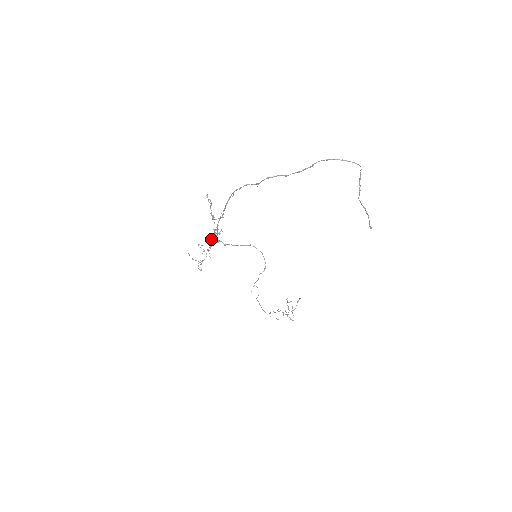
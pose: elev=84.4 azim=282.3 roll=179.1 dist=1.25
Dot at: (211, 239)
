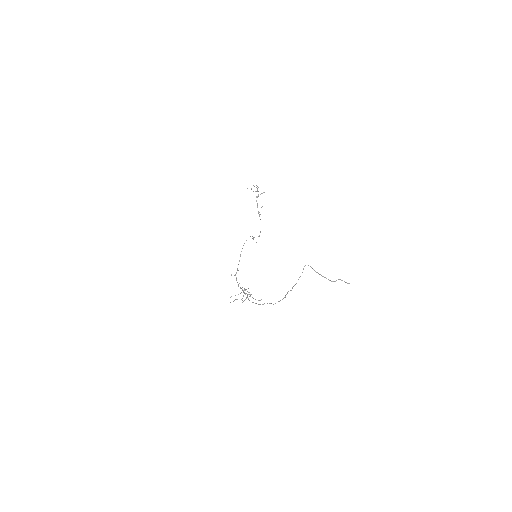
Dot at: occluded
